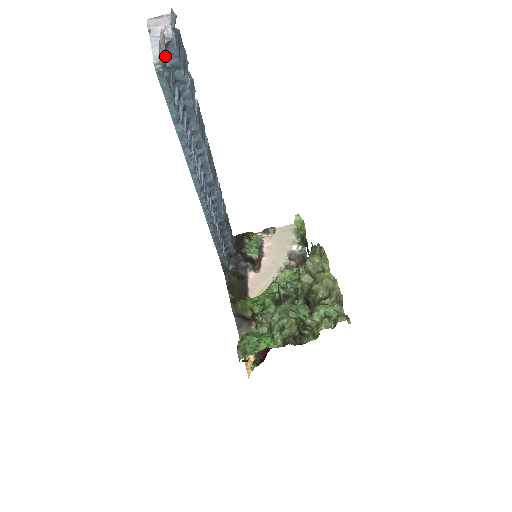
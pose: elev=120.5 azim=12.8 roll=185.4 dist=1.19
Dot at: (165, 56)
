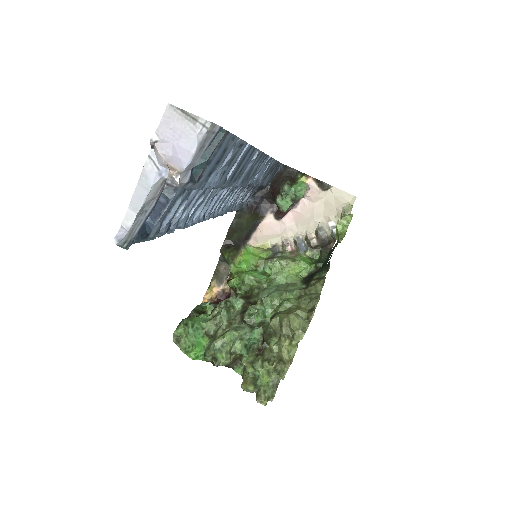
Dot at: occluded
